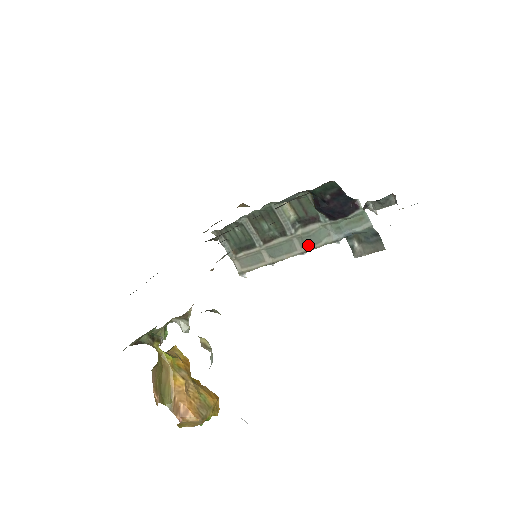
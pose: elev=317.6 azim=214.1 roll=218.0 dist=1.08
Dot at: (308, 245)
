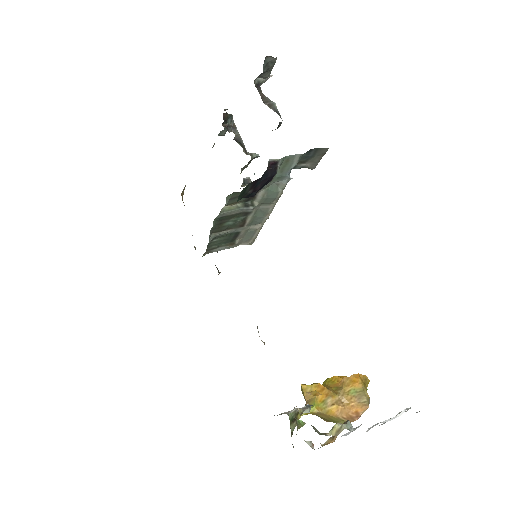
Dot at: (273, 201)
